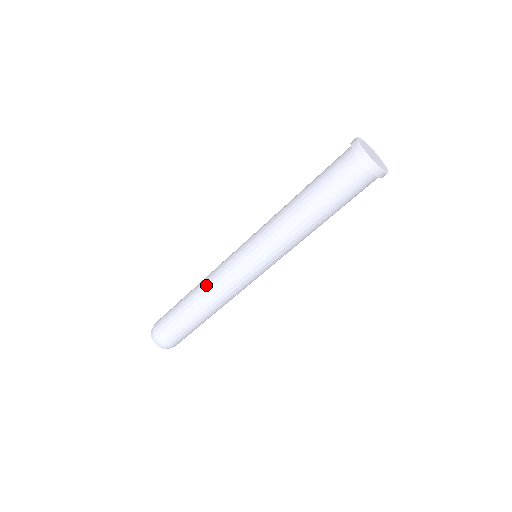
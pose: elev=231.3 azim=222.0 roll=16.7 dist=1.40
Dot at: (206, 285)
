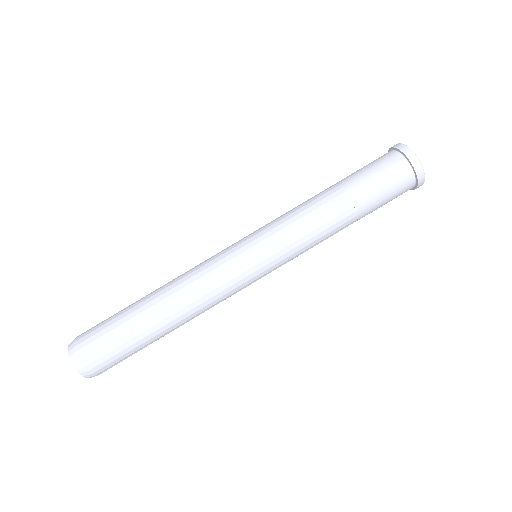
Dot at: (182, 277)
